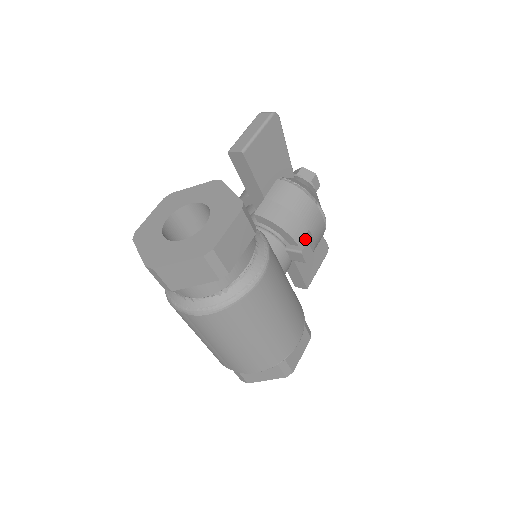
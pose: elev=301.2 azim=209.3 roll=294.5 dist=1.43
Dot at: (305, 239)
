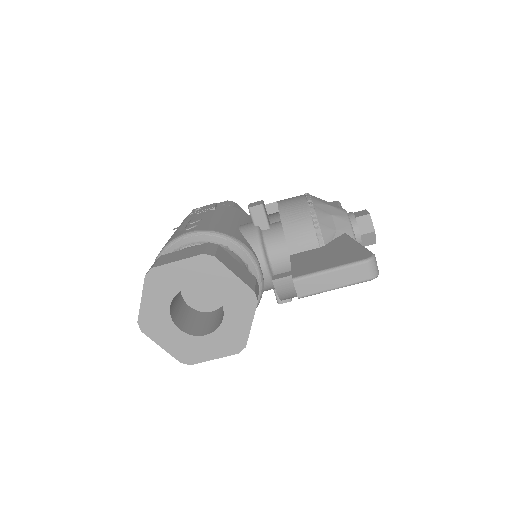
Dot at: occluded
